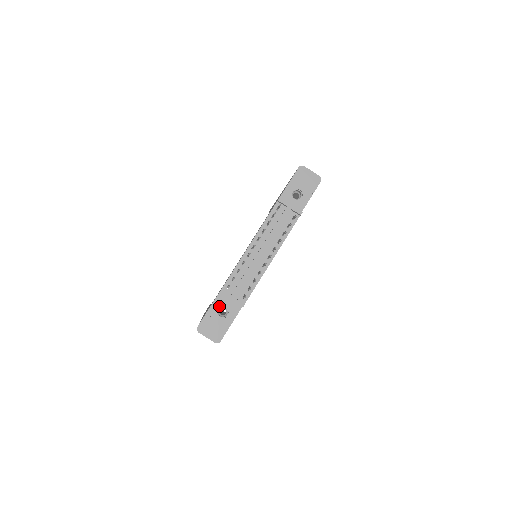
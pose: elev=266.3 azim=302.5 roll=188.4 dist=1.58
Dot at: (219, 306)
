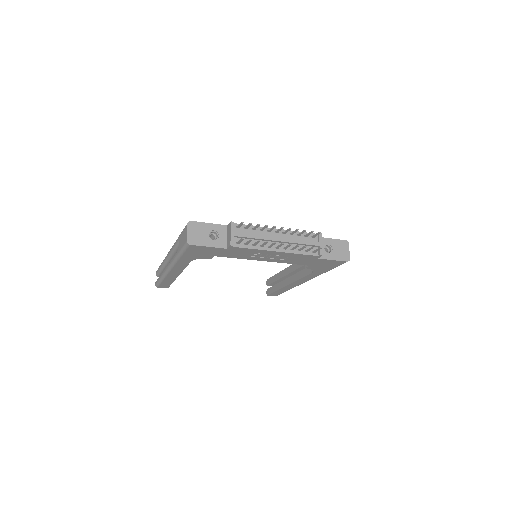
Dot at: (217, 230)
